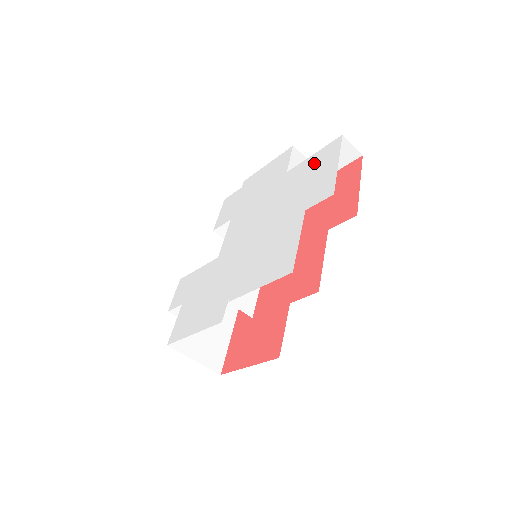
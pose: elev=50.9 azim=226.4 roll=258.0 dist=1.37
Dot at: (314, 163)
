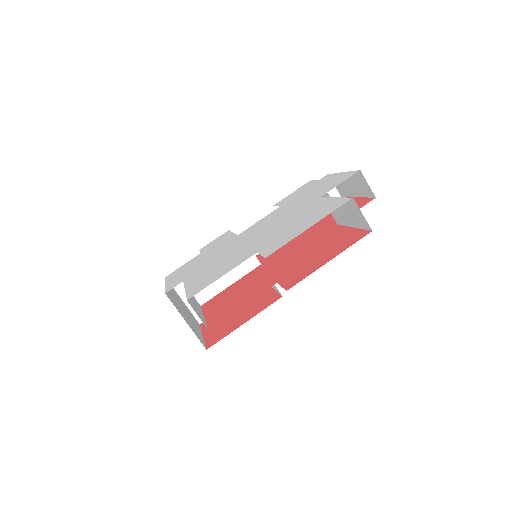
Dot at: (320, 208)
